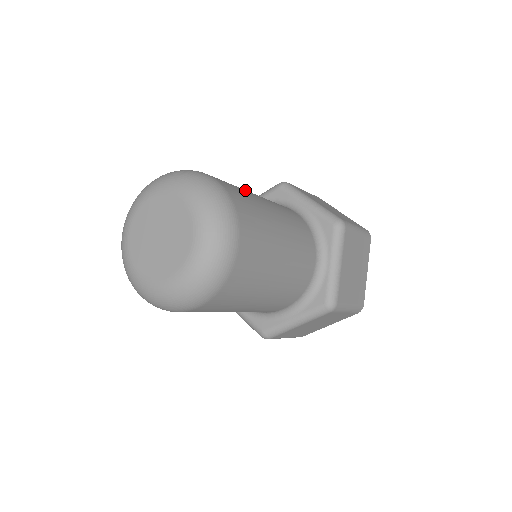
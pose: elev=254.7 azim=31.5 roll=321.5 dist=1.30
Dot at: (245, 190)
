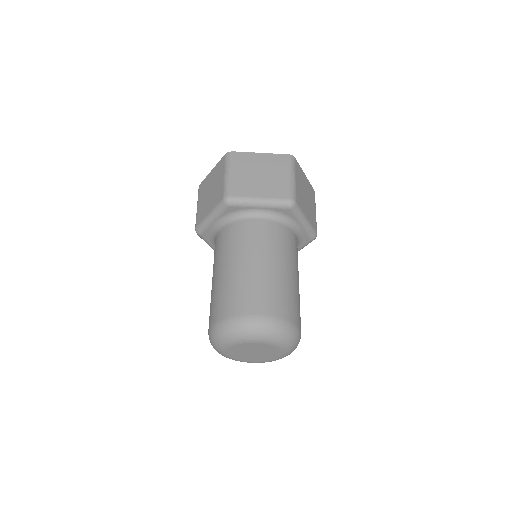
Dot at: (252, 277)
